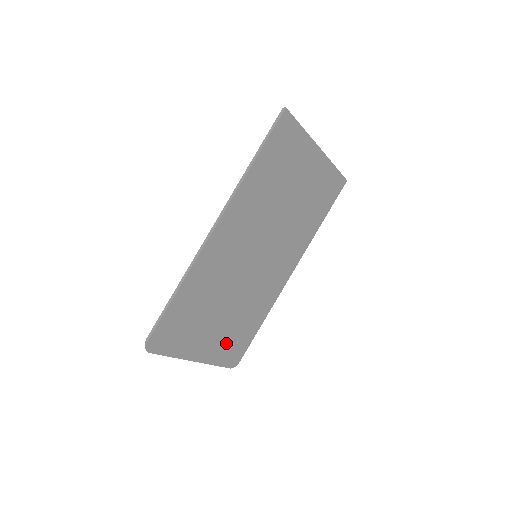
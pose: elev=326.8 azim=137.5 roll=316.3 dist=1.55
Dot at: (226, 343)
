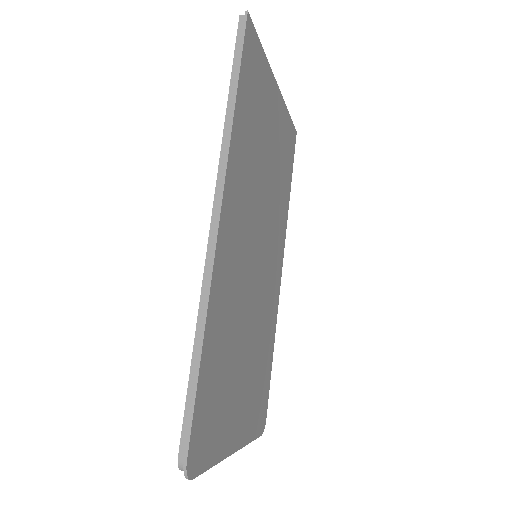
Dot at: (253, 402)
